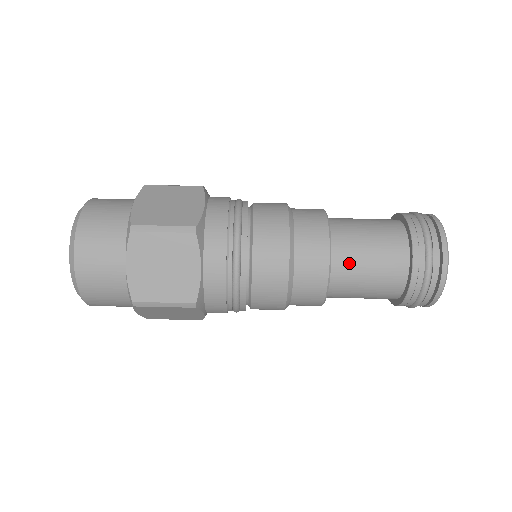
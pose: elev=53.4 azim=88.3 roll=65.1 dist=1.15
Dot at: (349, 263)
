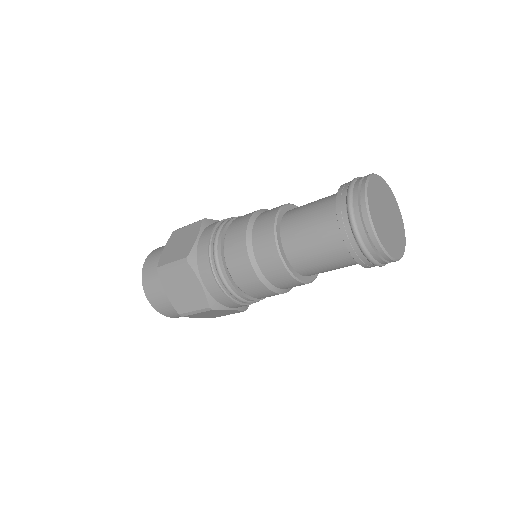
Dot at: (316, 272)
